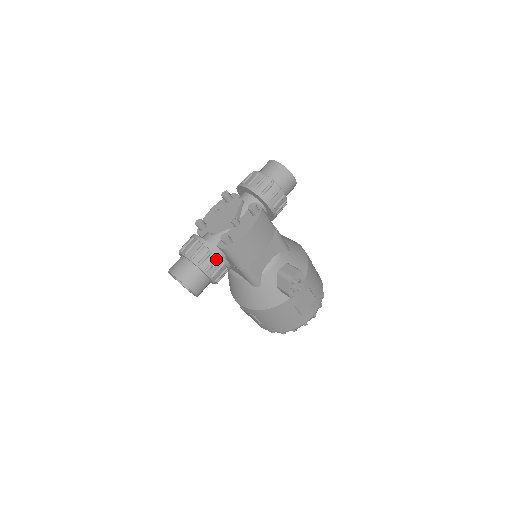
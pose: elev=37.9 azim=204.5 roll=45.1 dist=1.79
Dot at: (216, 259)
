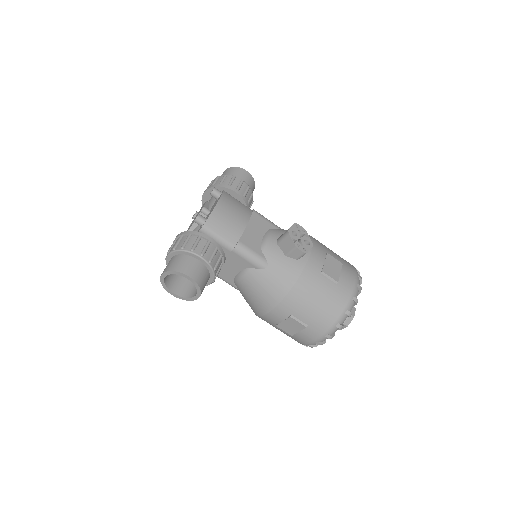
Dot at: (197, 238)
